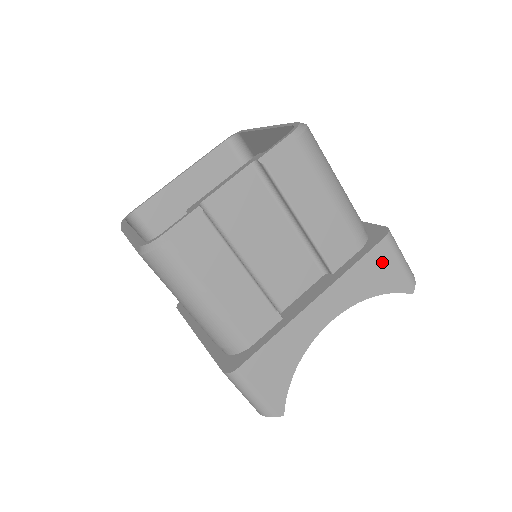
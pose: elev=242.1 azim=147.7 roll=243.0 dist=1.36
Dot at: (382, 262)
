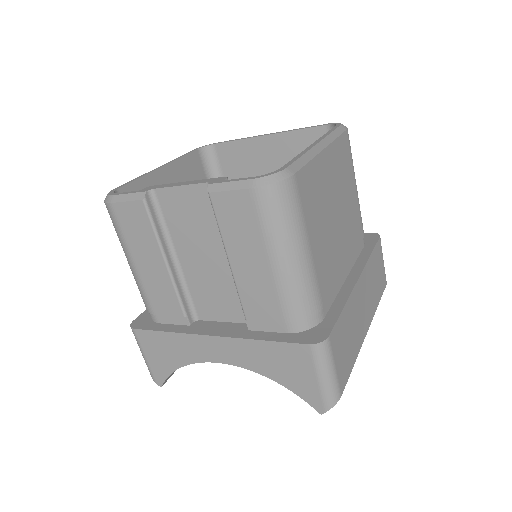
Dot at: (295, 362)
